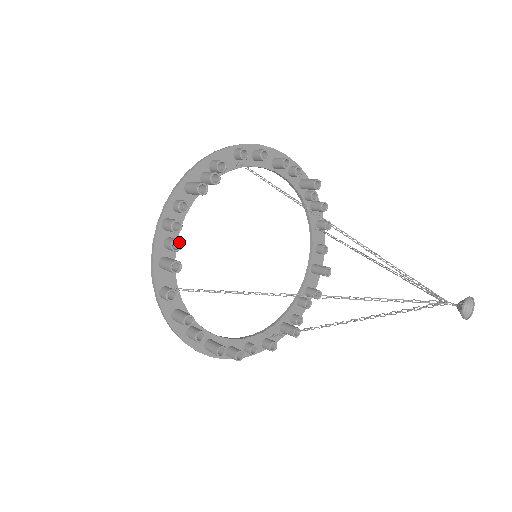
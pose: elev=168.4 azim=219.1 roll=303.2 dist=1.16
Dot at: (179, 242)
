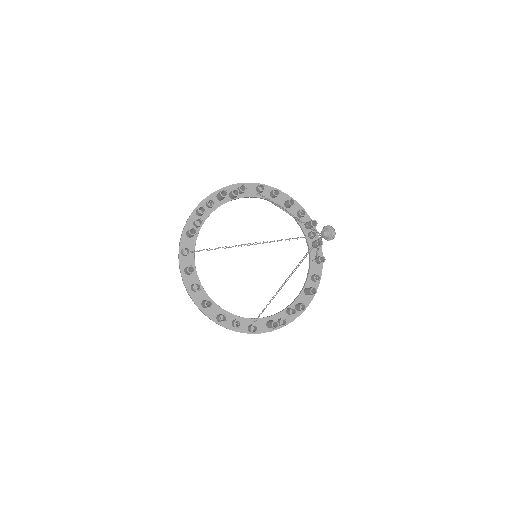
Dot at: (201, 221)
